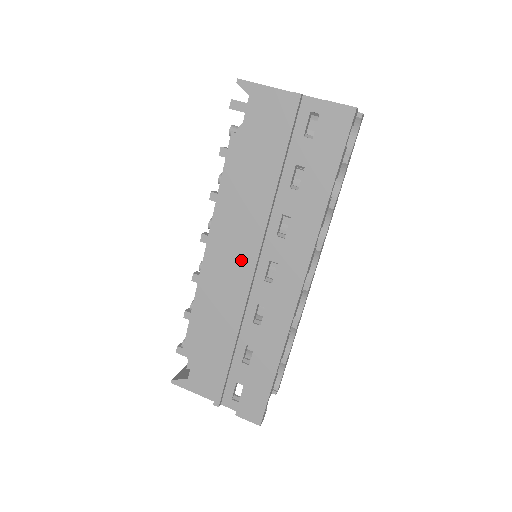
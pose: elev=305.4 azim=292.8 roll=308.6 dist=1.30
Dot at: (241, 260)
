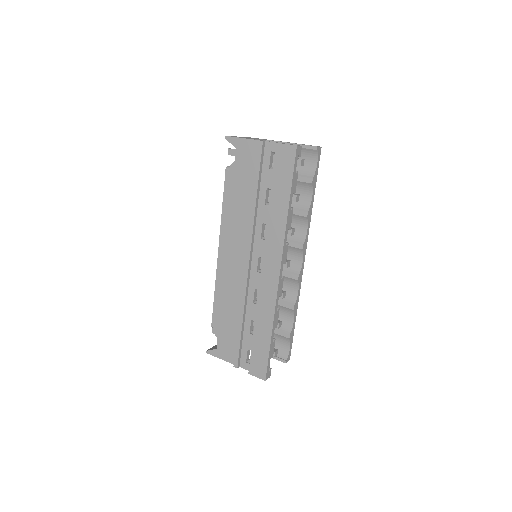
Dot at: (241, 258)
